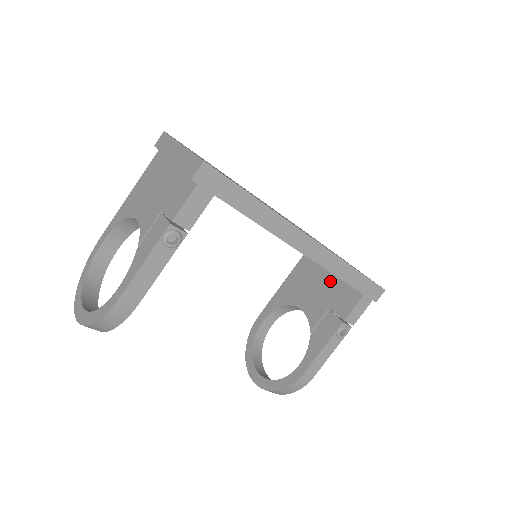
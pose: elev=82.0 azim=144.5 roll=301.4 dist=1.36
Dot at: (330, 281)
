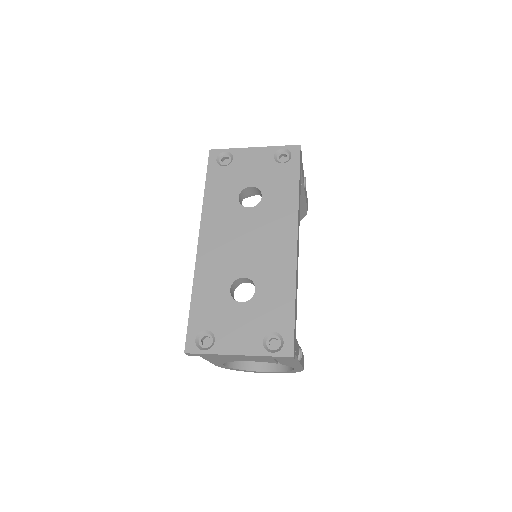
Dot at: occluded
